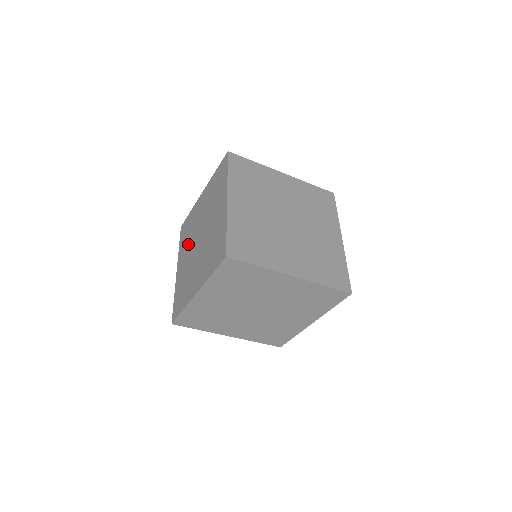
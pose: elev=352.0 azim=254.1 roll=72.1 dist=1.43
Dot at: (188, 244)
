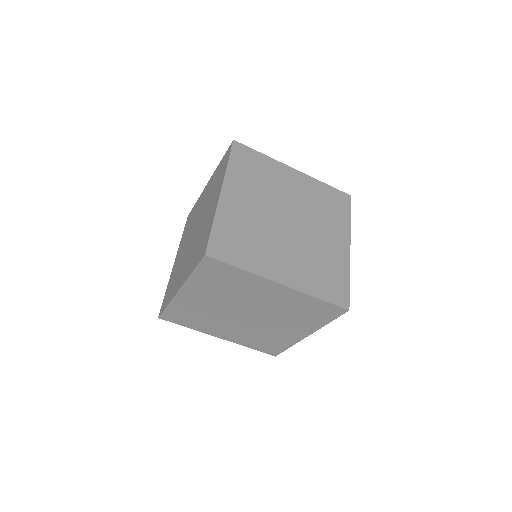
Dot at: (187, 235)
